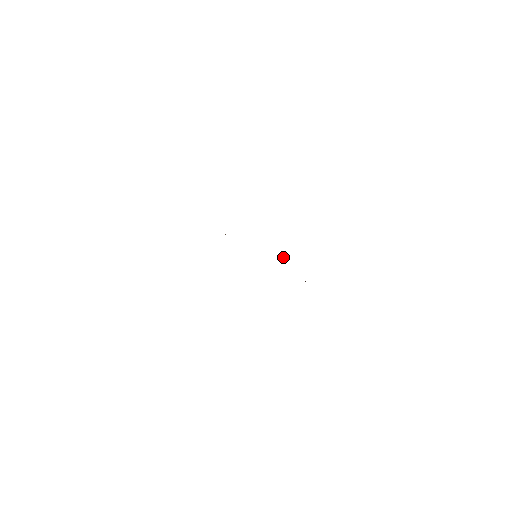
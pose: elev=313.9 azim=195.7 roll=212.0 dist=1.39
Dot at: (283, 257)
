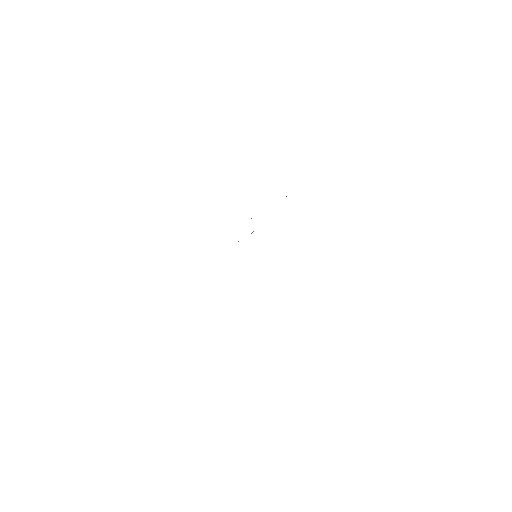
Dot at: occluded
